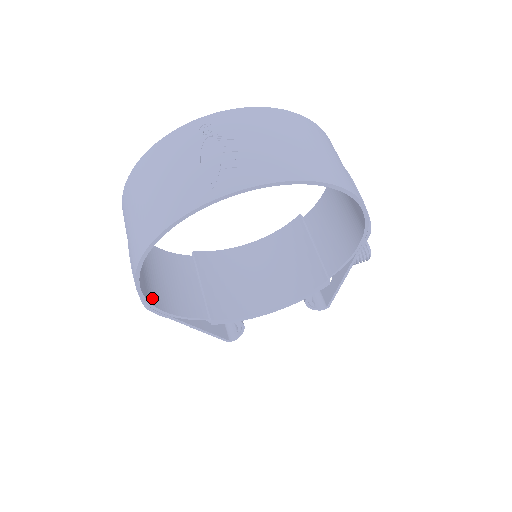
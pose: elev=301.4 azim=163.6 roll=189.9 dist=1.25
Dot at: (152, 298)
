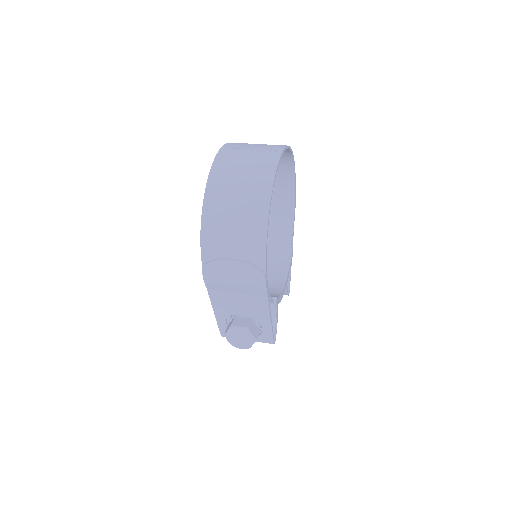
Dot at: occluded
